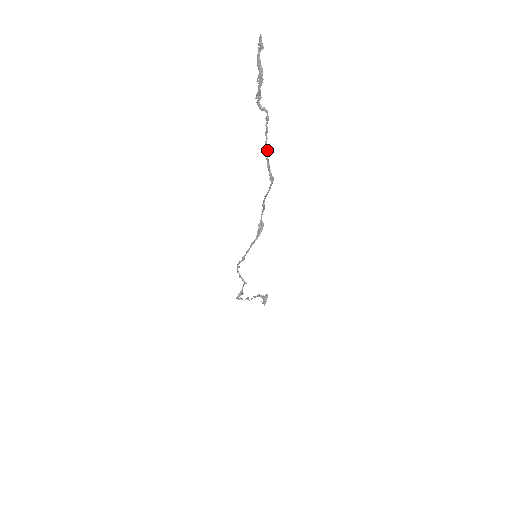
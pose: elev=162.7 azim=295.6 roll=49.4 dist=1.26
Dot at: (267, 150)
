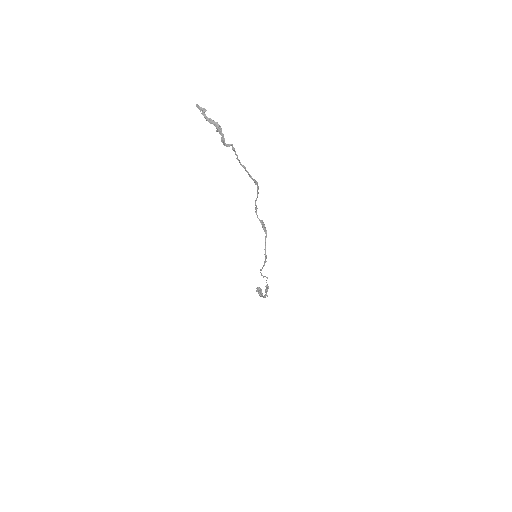
Dot at: (245, 168)
